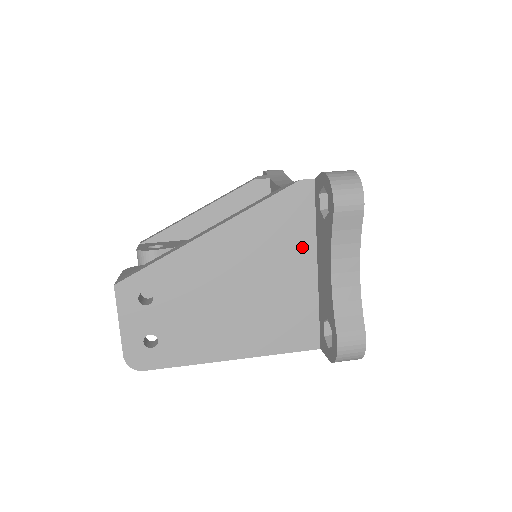
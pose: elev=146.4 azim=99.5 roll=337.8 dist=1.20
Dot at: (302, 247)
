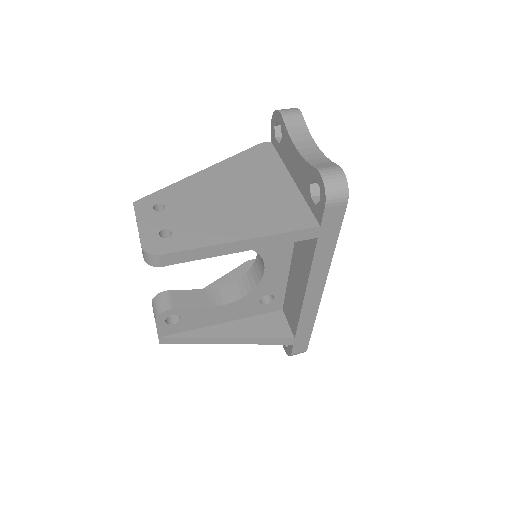
Dot at: (276, 171)
